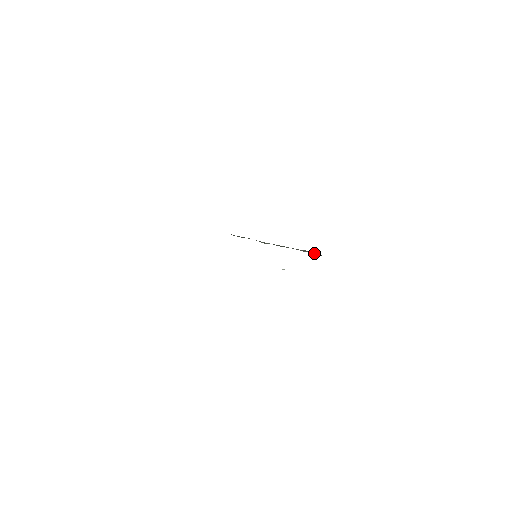
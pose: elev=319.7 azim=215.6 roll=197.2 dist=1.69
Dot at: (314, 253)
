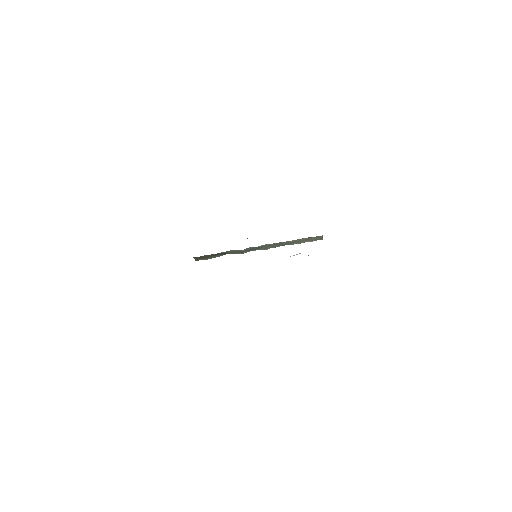
Dot at: (311, 239)
